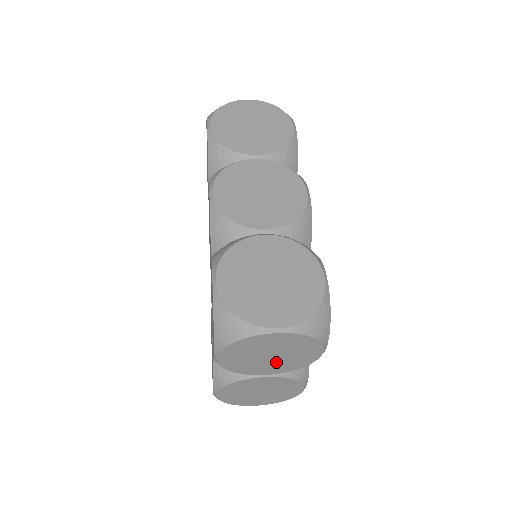
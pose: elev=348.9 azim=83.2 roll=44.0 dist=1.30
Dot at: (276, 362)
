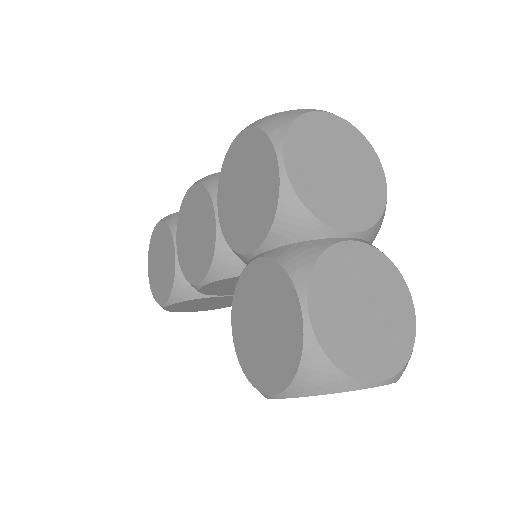
Dot at: (349, 191)
